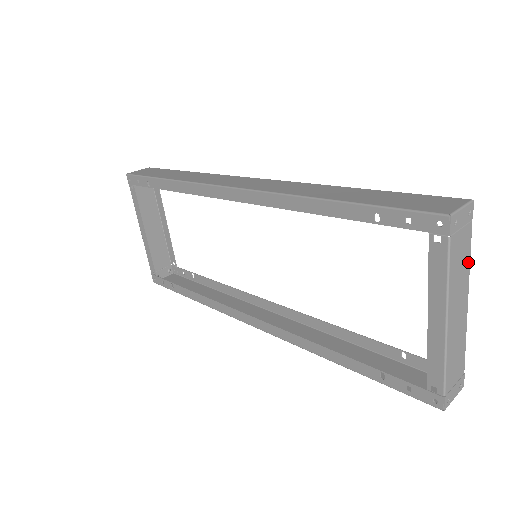
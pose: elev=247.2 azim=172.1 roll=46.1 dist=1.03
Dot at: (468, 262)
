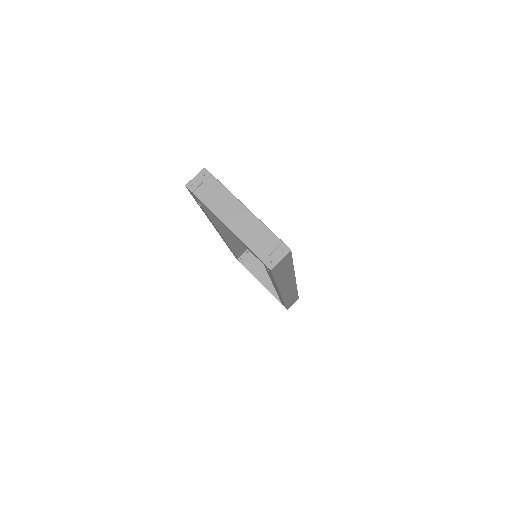
Dot at: (226, 192)
